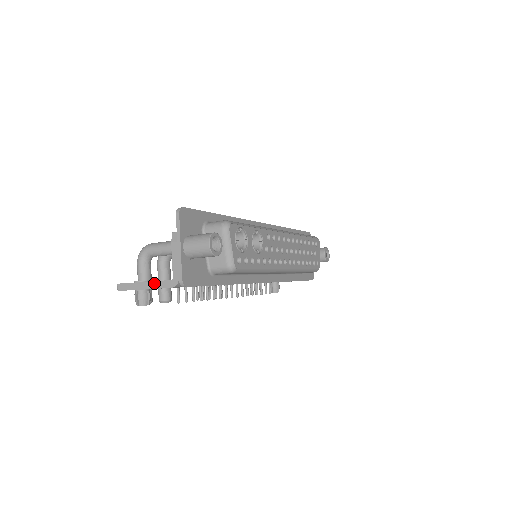
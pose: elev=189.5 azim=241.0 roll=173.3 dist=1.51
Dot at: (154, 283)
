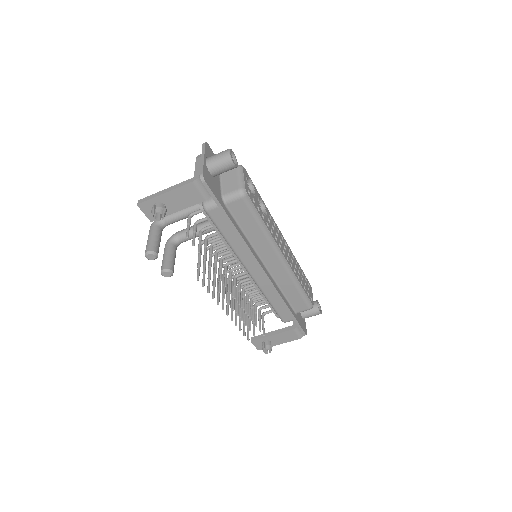
Dot at: (175, 186)
